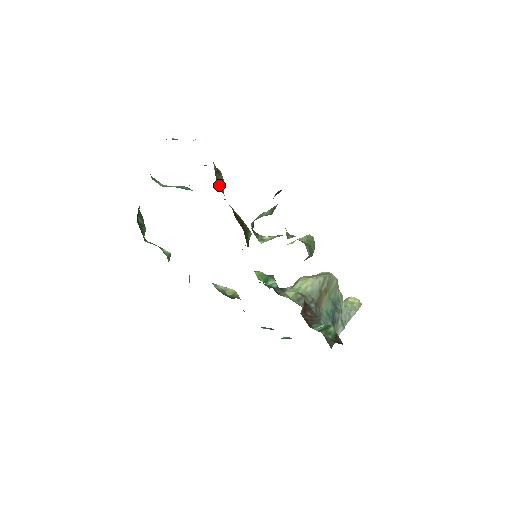
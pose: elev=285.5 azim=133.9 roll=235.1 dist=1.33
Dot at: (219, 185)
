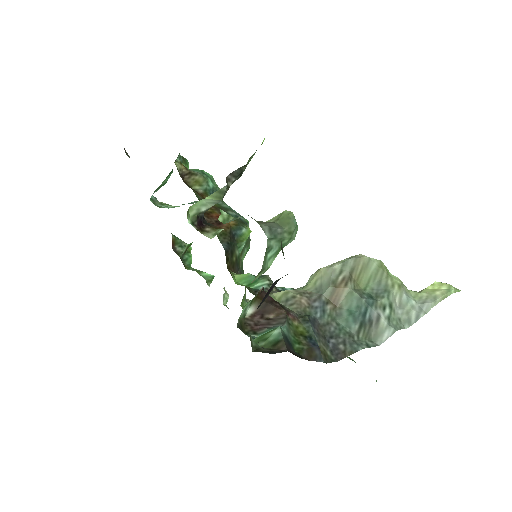
Dot at: (197, 187)
